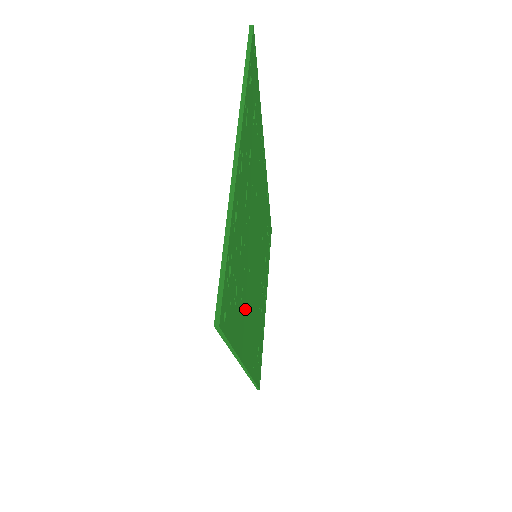
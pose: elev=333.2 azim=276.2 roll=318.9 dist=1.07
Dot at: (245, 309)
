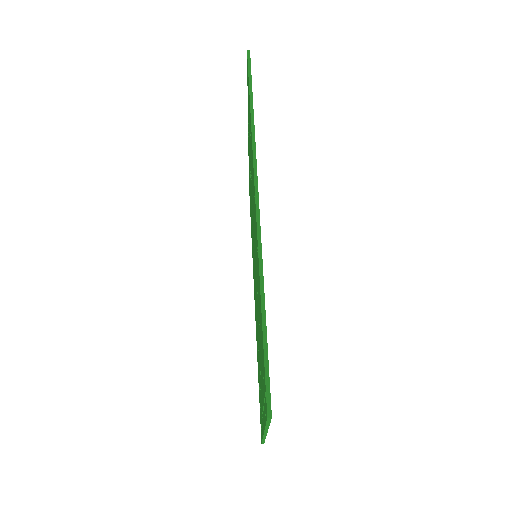
Dot at: occluded
